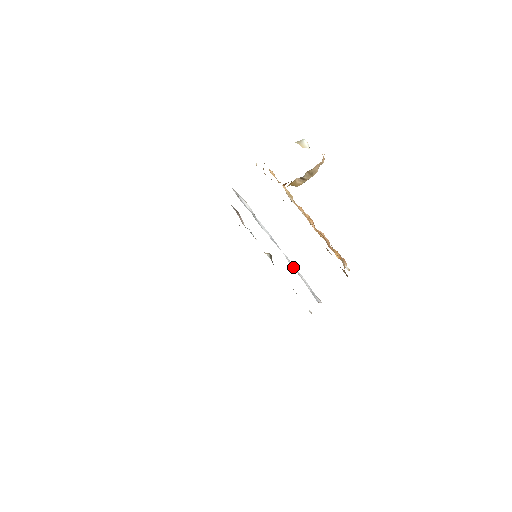
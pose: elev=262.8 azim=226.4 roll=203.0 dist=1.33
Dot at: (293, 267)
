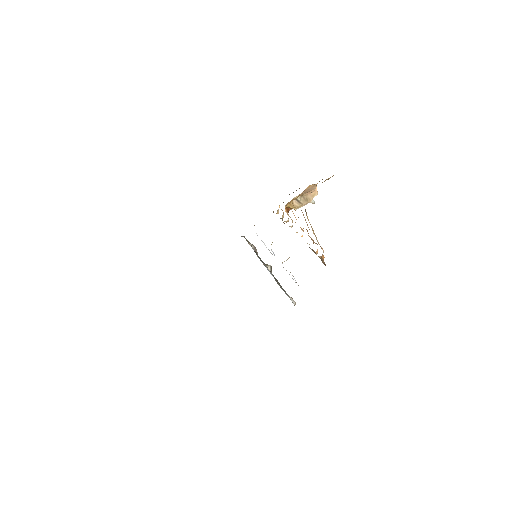
Dot at: occluded
